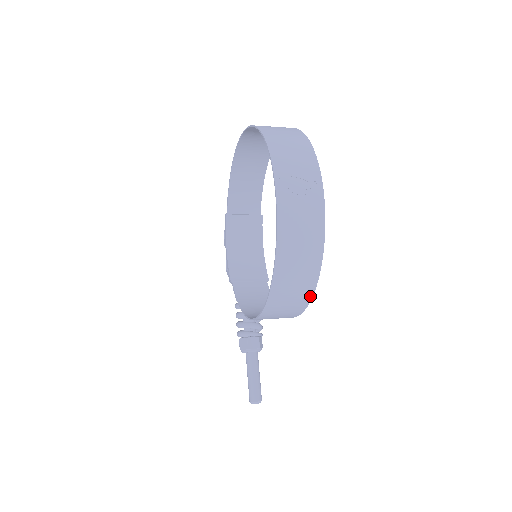
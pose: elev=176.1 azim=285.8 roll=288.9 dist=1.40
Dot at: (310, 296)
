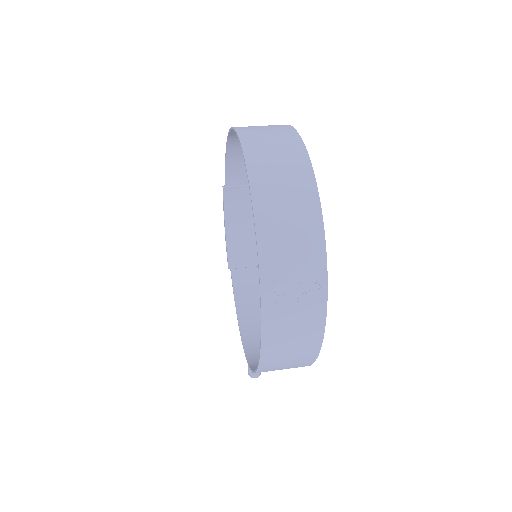
Dot at: occluded
